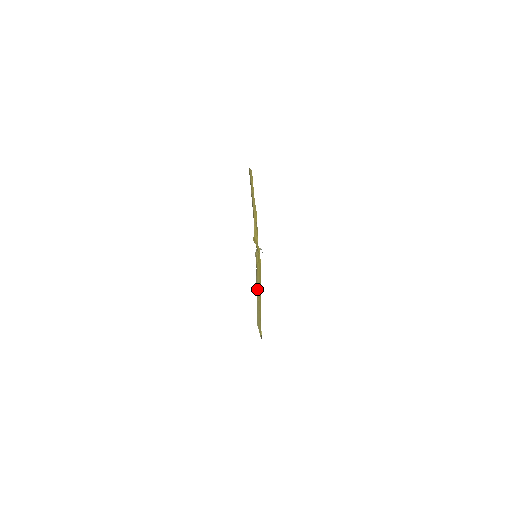
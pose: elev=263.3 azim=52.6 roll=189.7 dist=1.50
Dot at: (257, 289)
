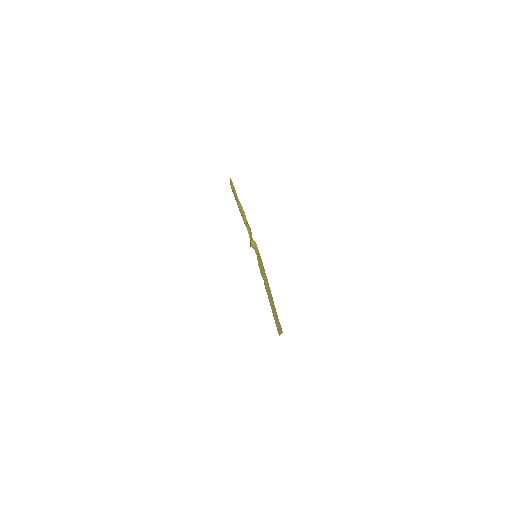
Dot at: (268, 294)
